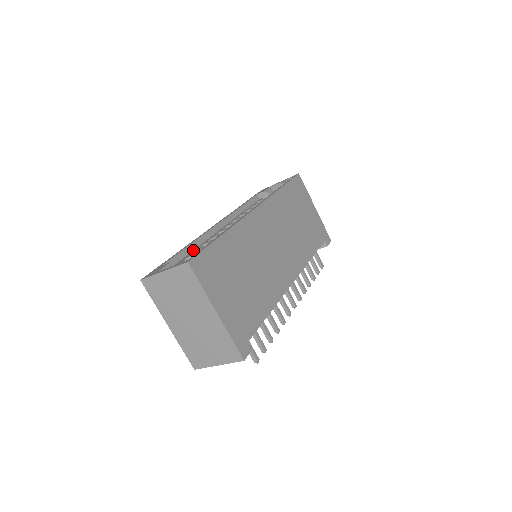
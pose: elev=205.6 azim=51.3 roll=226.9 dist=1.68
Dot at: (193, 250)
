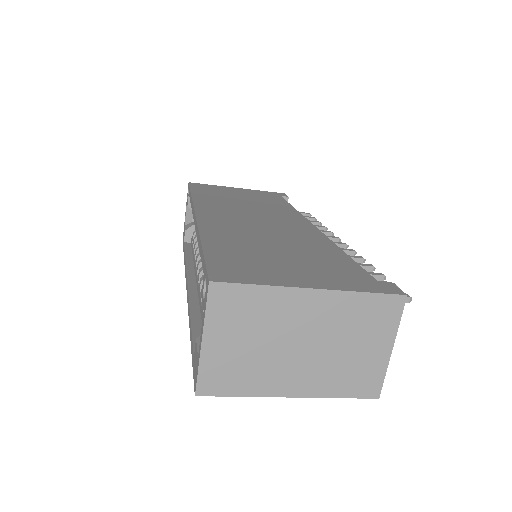
Dot at: (200, 317)
